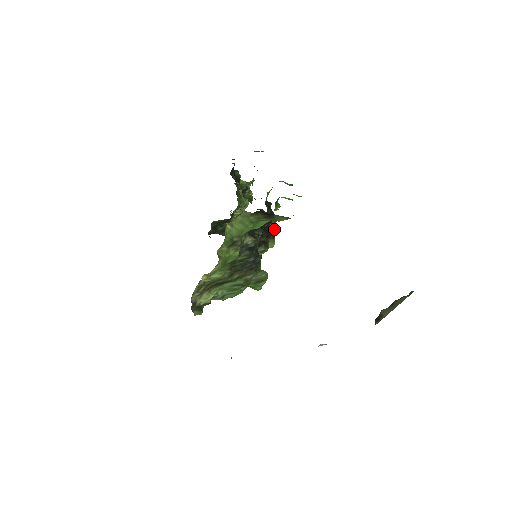
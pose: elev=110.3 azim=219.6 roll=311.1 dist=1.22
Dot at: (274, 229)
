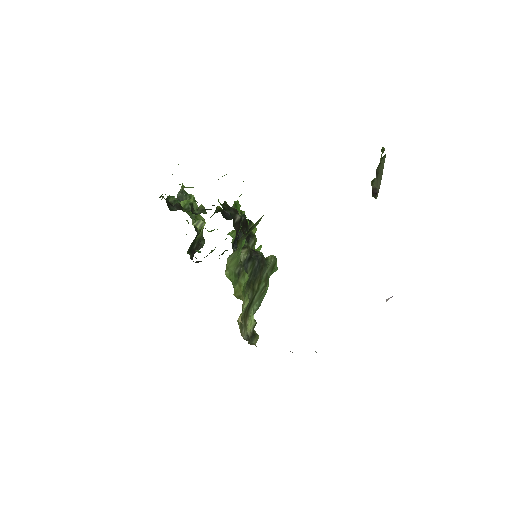
Dot at: (242, 212)
